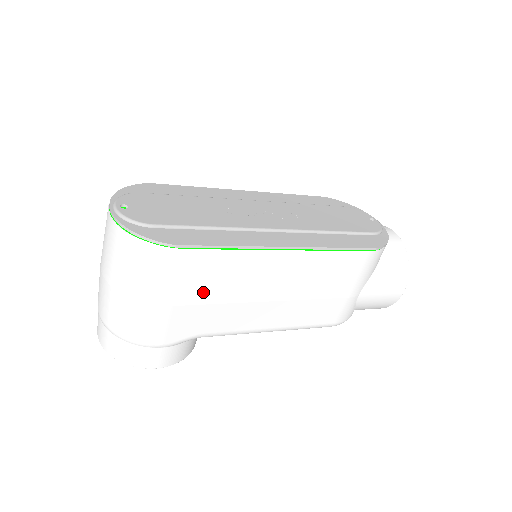
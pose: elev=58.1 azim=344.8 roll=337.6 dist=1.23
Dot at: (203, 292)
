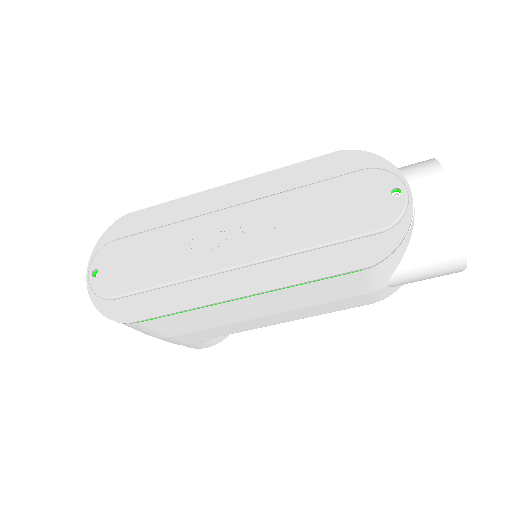
Dot at: (189, 328)
